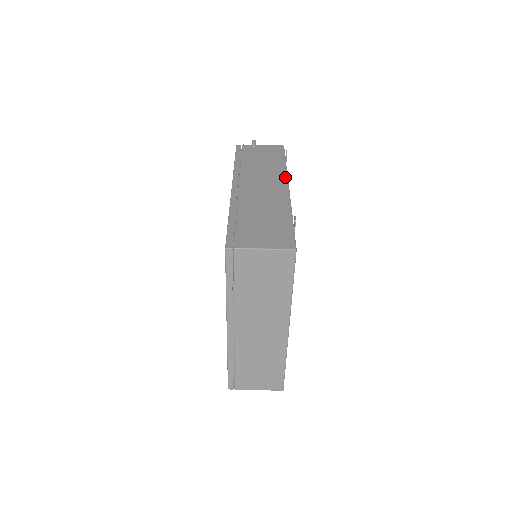
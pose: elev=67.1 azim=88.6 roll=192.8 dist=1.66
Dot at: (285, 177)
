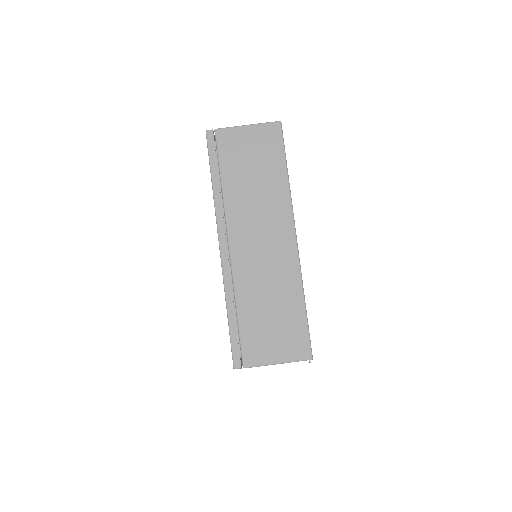
Dot at: occluded
